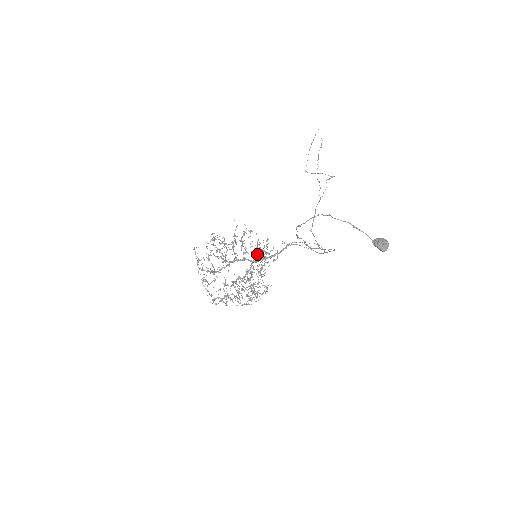
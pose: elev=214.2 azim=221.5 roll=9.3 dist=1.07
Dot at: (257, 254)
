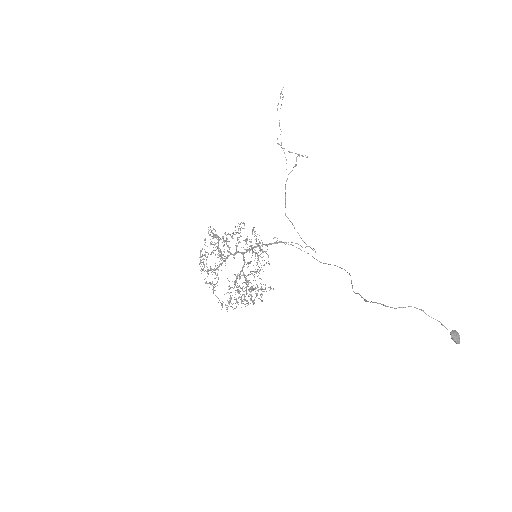
Dot at: (255, 252)
